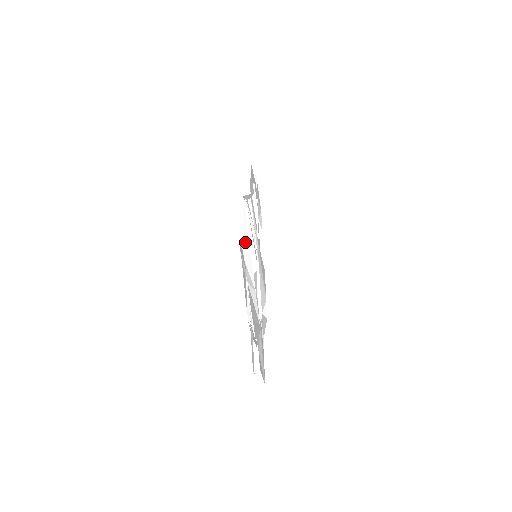
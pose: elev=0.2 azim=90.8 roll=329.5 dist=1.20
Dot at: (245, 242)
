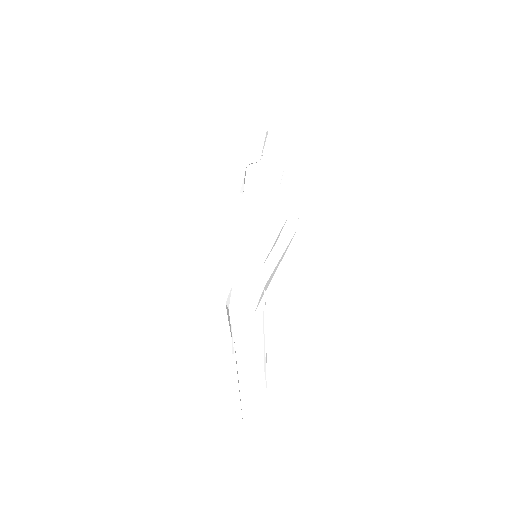
Dot at: (275, 268)
